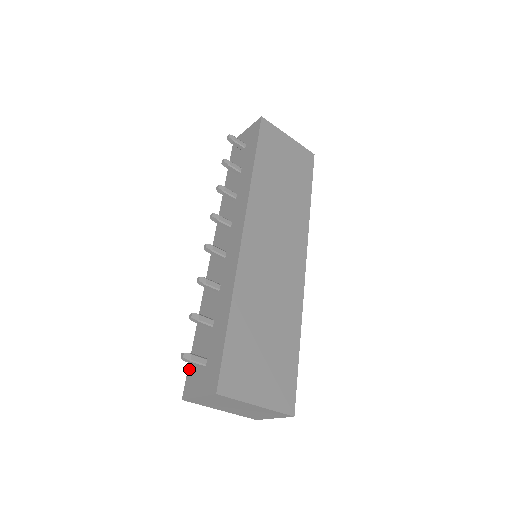
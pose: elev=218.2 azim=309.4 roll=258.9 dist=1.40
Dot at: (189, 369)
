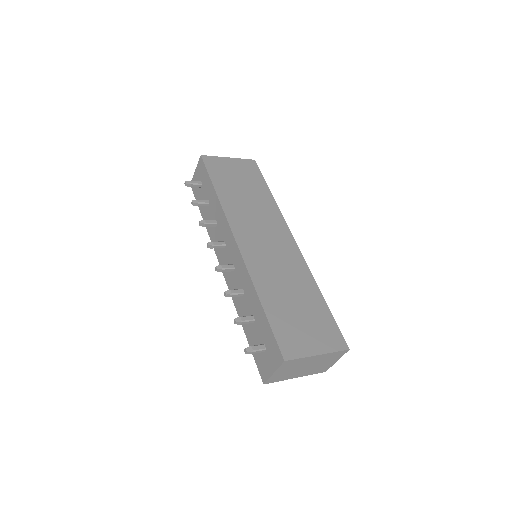
Dot at: (256, 361)
